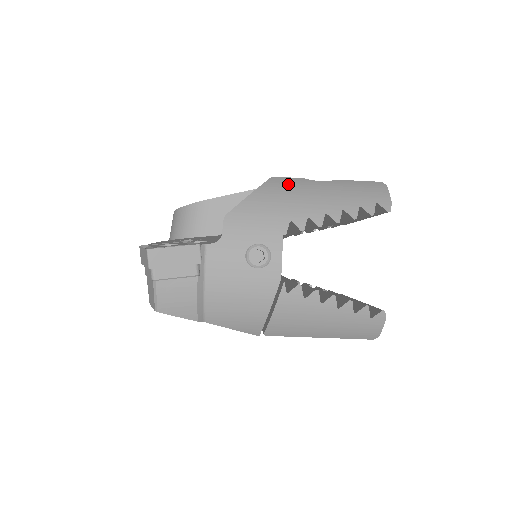
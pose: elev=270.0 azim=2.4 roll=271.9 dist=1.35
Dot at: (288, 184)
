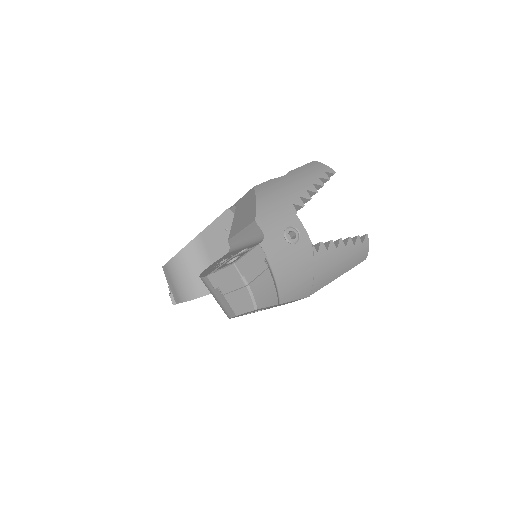
Dot at: (269, 185)
